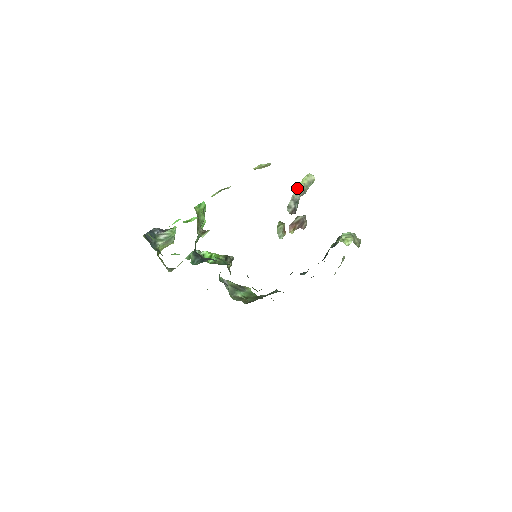
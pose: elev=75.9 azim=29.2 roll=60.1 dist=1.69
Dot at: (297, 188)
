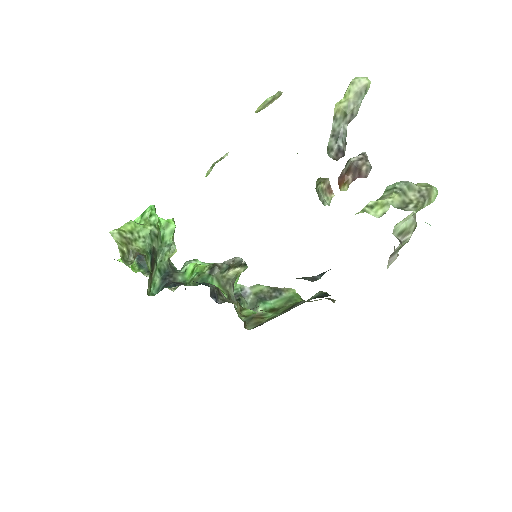
Dot at: (336, 113)
